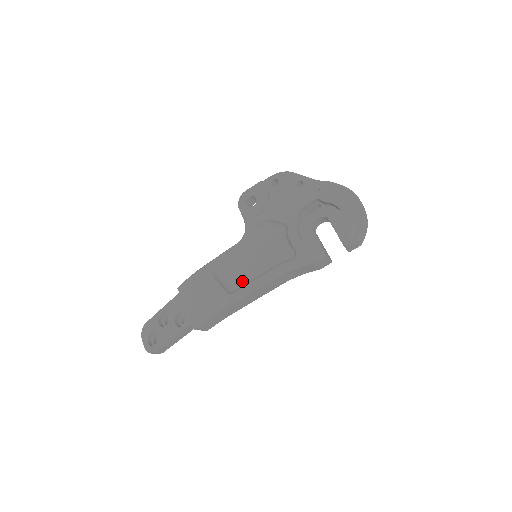
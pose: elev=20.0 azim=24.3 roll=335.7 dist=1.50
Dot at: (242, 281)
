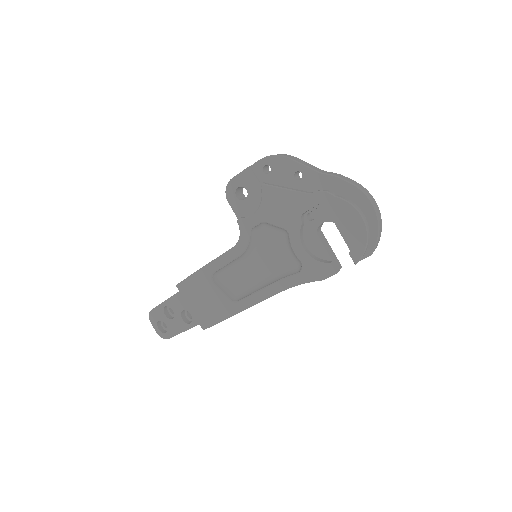
Dot at: (245, 286)
